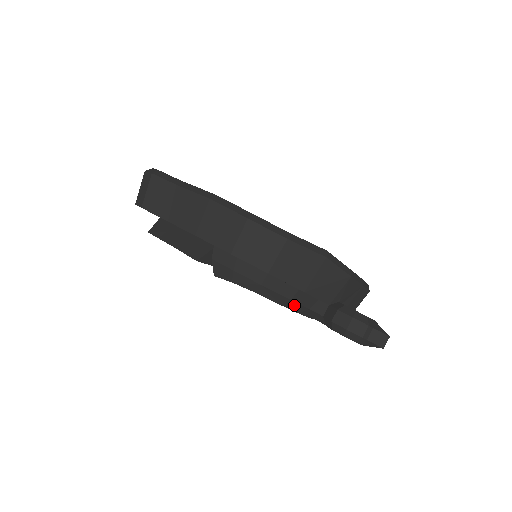
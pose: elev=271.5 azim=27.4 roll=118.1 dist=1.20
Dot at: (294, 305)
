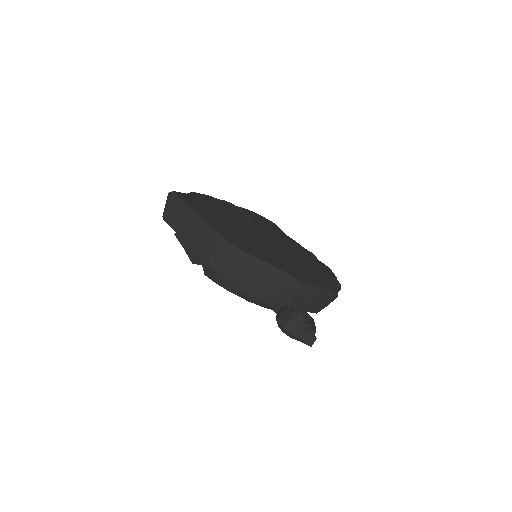
Dot at: (259, 303)
